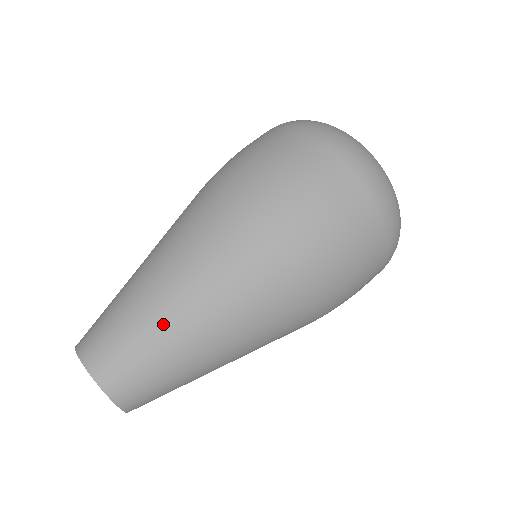
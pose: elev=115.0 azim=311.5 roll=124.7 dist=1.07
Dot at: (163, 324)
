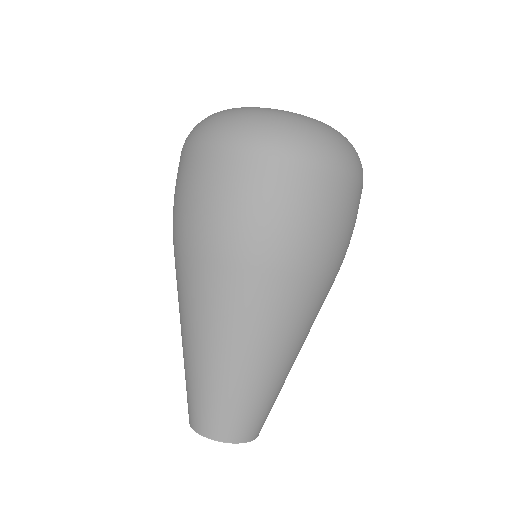
Dot at: (245, 381)
